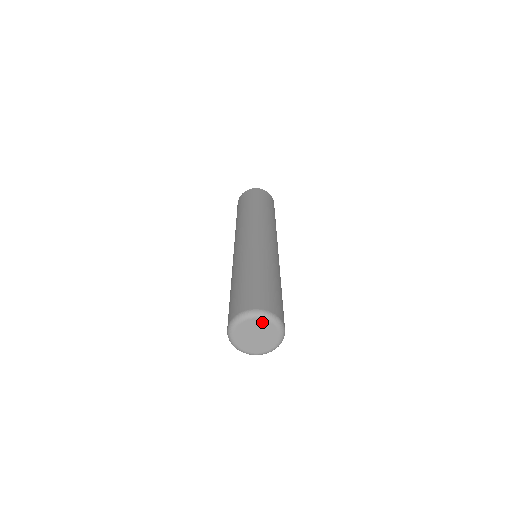
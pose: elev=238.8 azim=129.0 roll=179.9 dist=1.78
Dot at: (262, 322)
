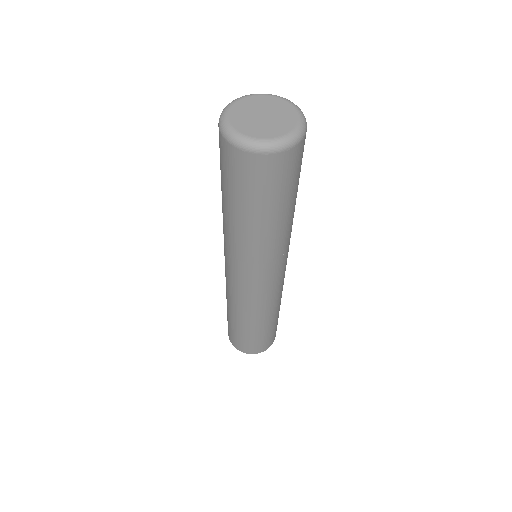
Dot at: (254, 99)
